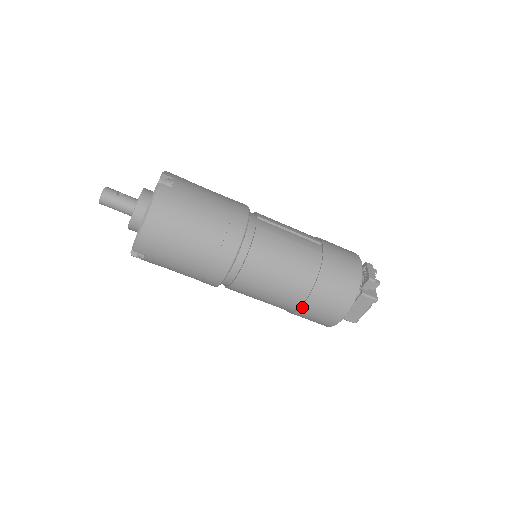
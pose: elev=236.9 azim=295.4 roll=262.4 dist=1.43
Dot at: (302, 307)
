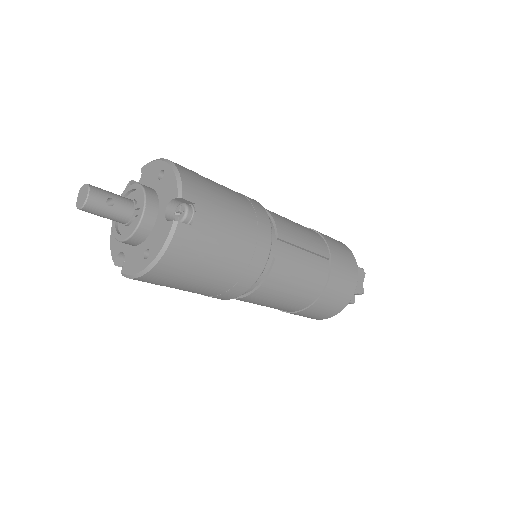
Dot at: (286, 312)
